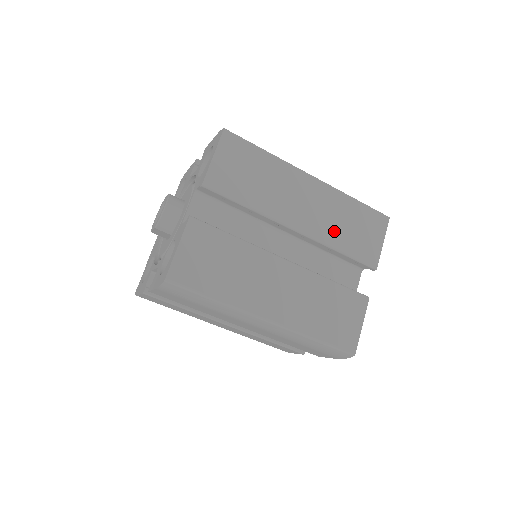
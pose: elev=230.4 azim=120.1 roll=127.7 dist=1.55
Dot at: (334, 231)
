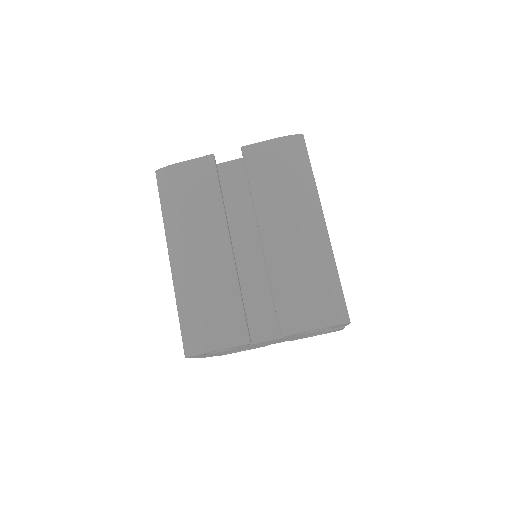
Dot at: occluded
